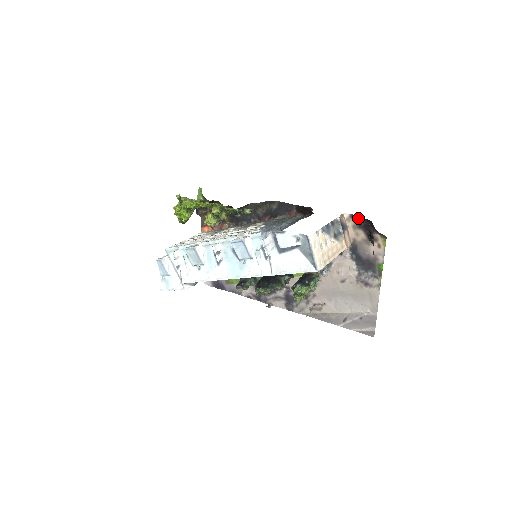
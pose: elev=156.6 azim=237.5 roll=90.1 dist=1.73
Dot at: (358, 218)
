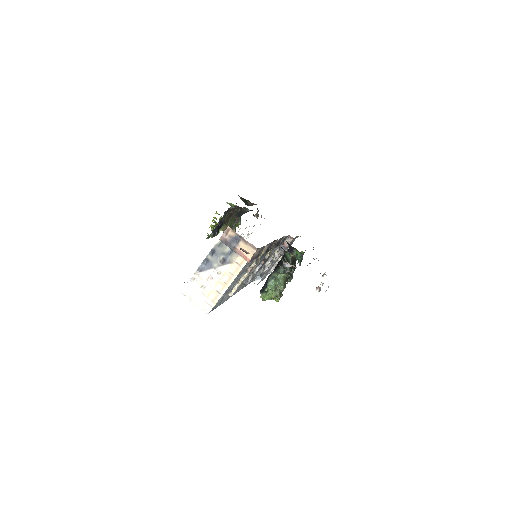
Dot at: occluded
